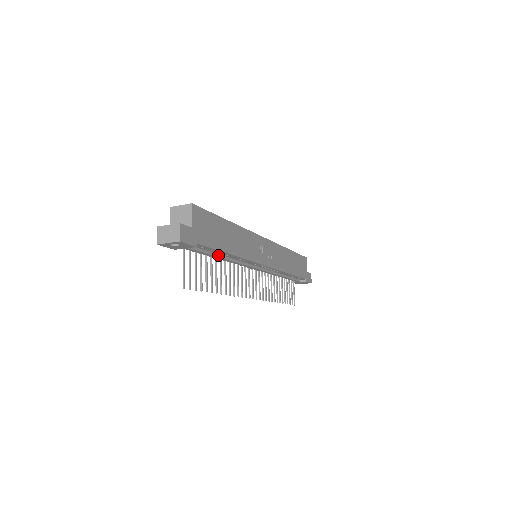
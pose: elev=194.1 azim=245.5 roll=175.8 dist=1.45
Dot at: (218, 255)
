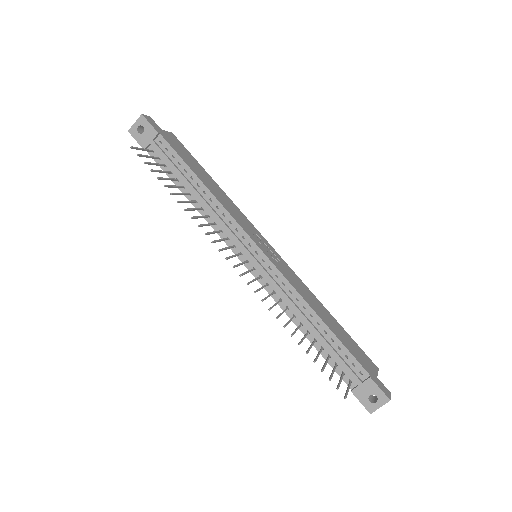
Dot at: (188, 181)
